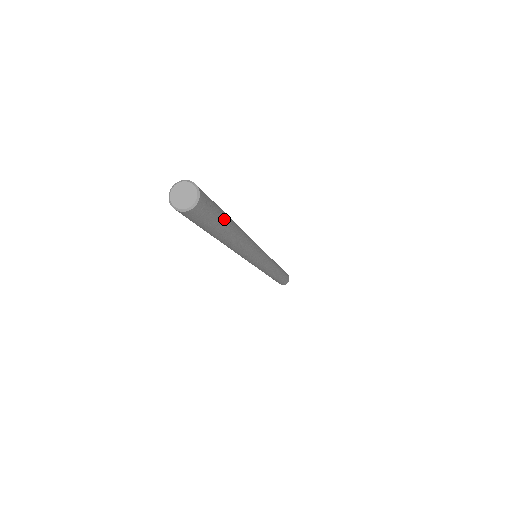
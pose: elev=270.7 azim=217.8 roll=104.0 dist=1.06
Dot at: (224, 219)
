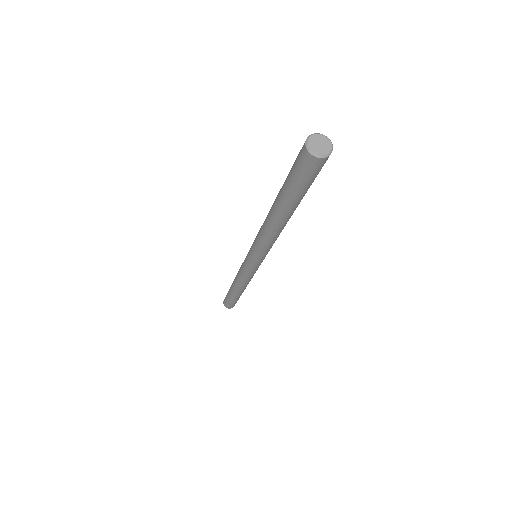
Dot at: occluded
